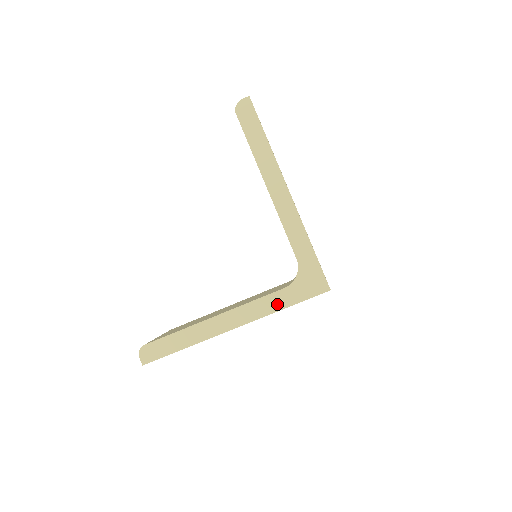
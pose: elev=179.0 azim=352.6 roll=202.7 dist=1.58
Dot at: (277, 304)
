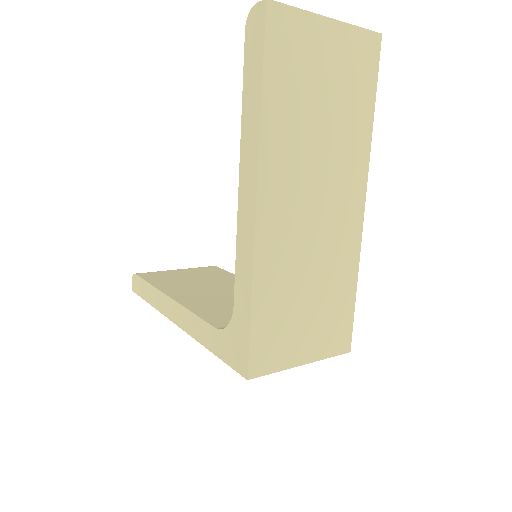
Dot at: (205, 338)
